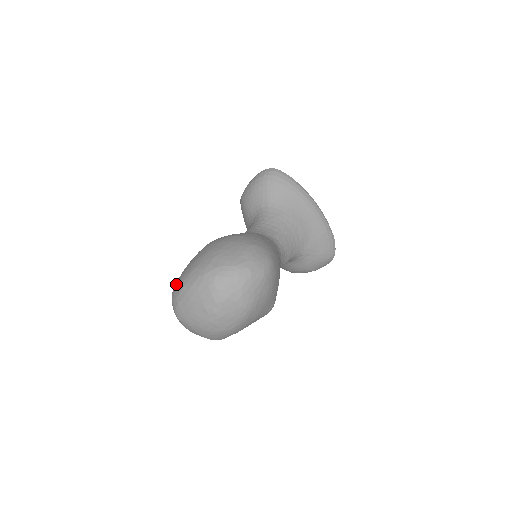
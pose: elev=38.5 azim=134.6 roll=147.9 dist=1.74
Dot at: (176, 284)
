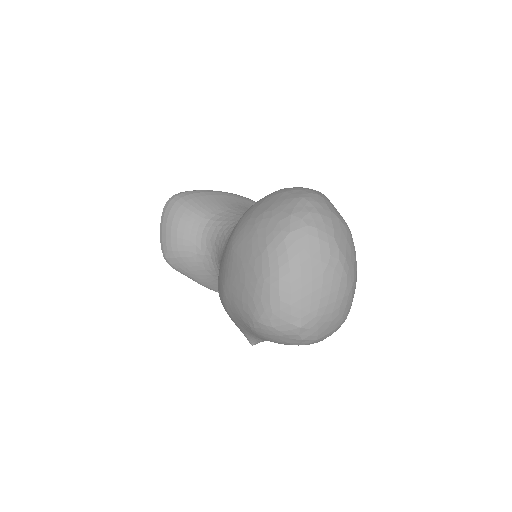
Dot at: (257, 299)
